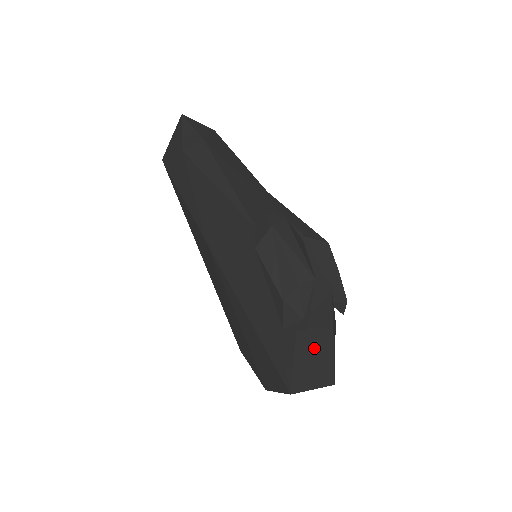
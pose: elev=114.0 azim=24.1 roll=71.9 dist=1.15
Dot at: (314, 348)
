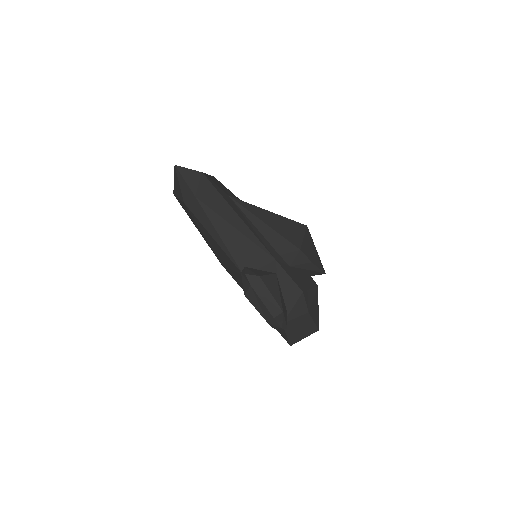
Dot at: (298, 325)
